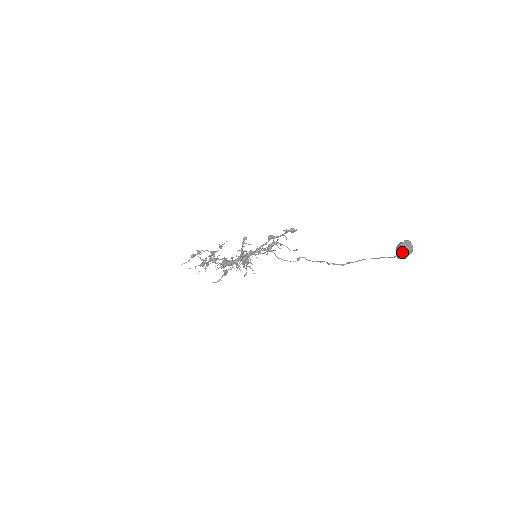
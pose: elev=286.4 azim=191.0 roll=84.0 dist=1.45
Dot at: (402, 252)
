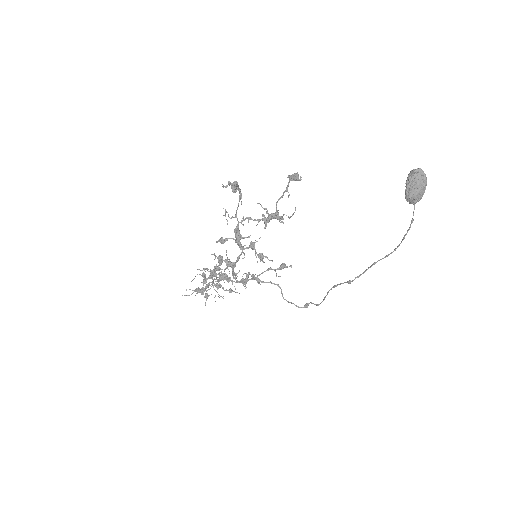
Dot at: (410, 178)
